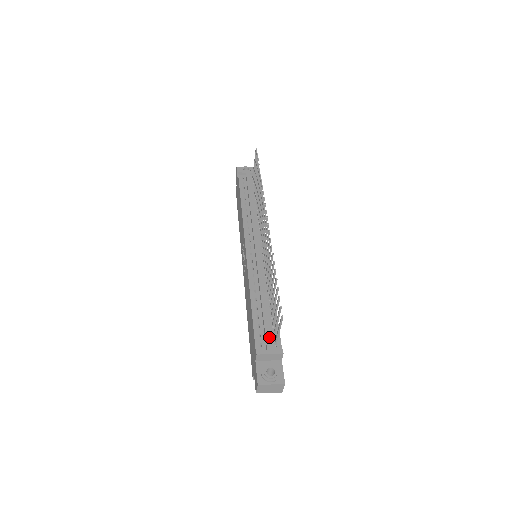
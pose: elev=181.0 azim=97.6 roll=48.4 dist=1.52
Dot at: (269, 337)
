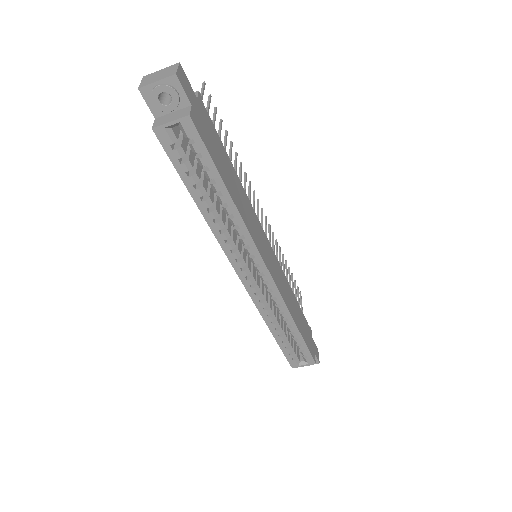
Dot at: occluded
